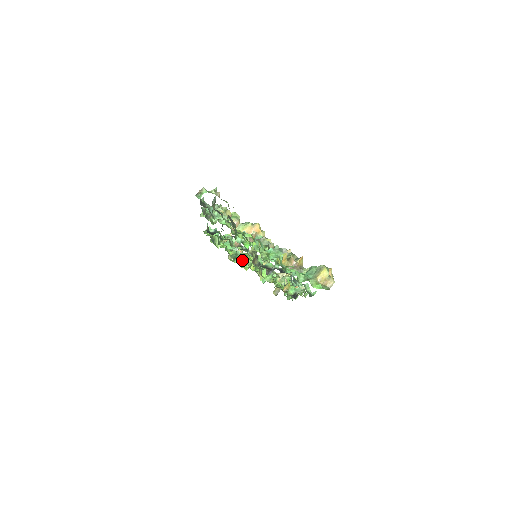
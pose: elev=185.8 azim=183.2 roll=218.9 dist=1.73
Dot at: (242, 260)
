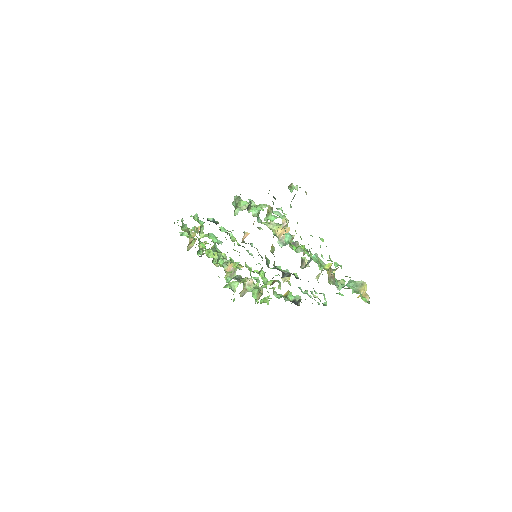
Dot at: (220, 255)
